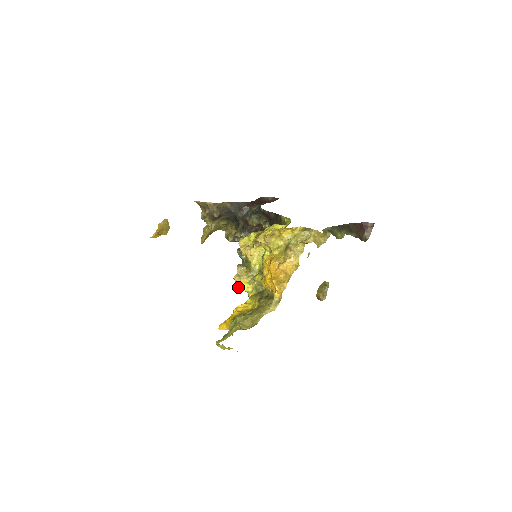
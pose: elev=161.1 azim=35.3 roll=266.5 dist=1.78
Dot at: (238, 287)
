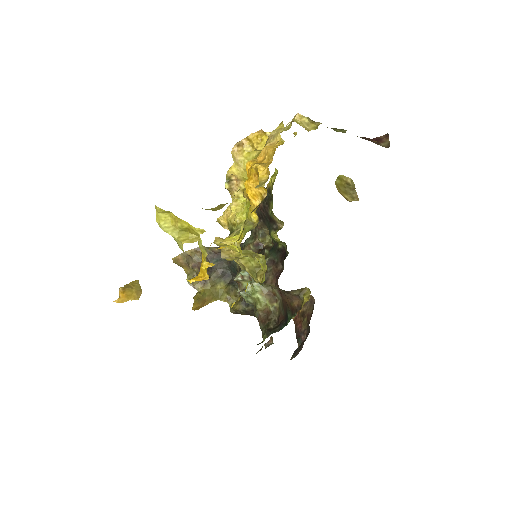
Dot at: (219, 243)
